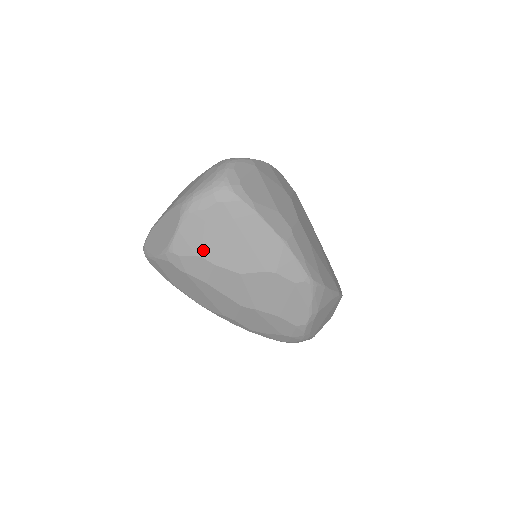
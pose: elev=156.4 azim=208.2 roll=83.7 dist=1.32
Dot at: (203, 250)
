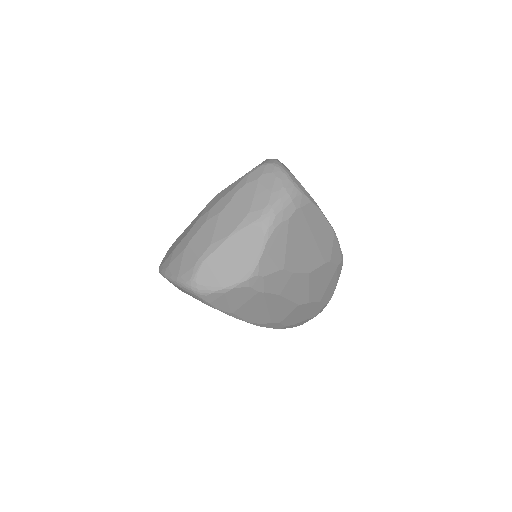
Dot at: (285, 262)
